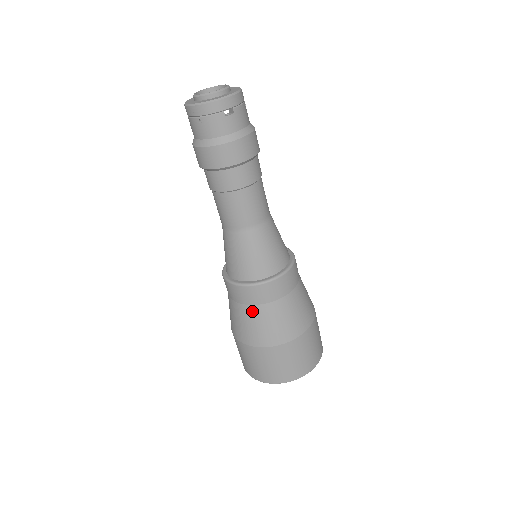
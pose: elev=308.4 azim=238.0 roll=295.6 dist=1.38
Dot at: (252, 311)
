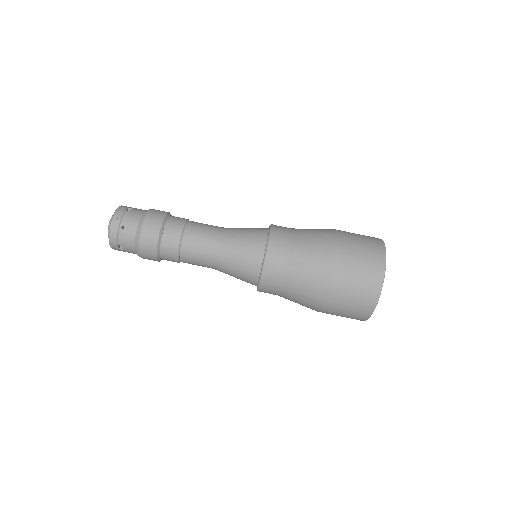
Dot at: (295, 255)
